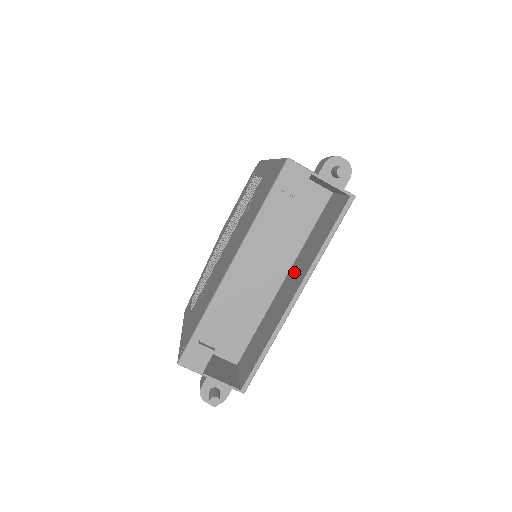
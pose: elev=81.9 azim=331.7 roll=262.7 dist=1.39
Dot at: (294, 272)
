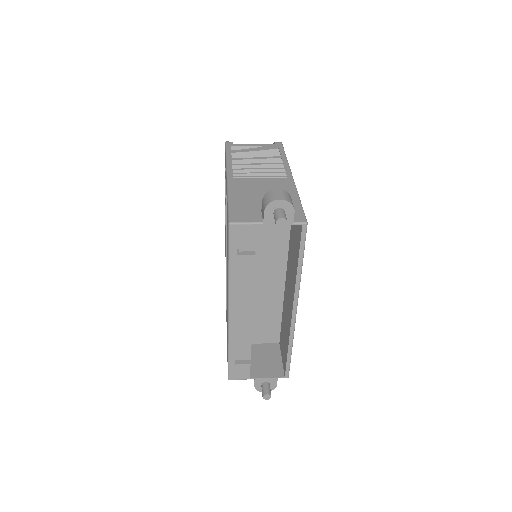
Dot at: (288, 278)
